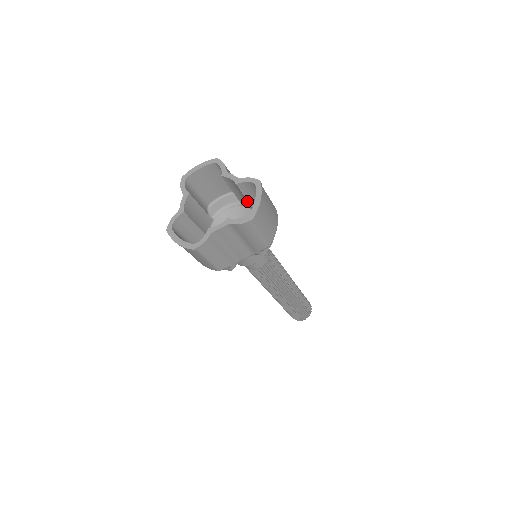
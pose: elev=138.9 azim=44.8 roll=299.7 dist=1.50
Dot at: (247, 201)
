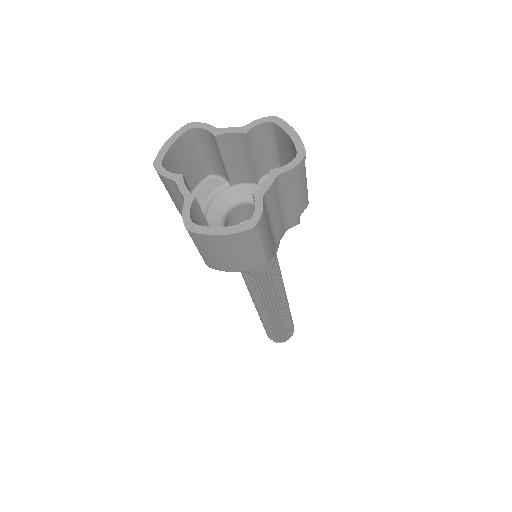
Dot at: (246, 168)
